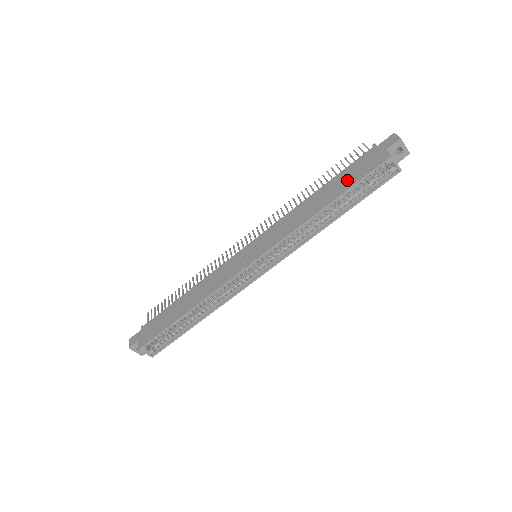
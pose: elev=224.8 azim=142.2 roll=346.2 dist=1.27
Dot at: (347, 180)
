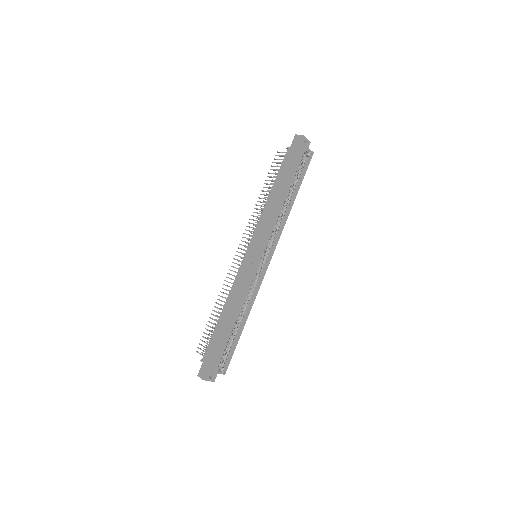
Dot at: (287, 174)
